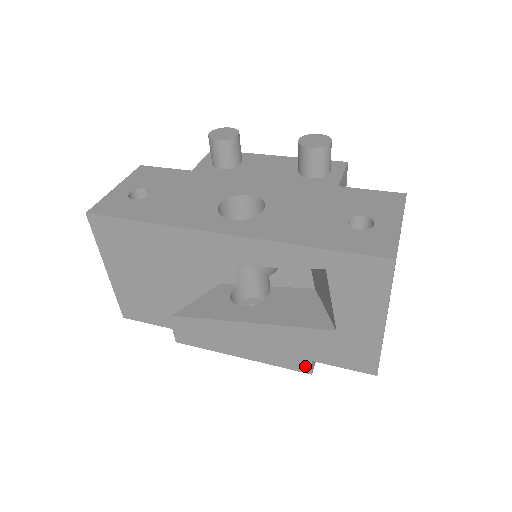
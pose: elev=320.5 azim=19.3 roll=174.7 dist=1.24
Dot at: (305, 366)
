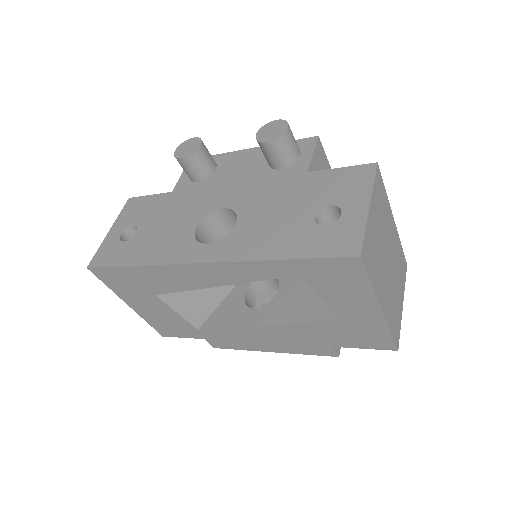
Dot at: (329, 351)
